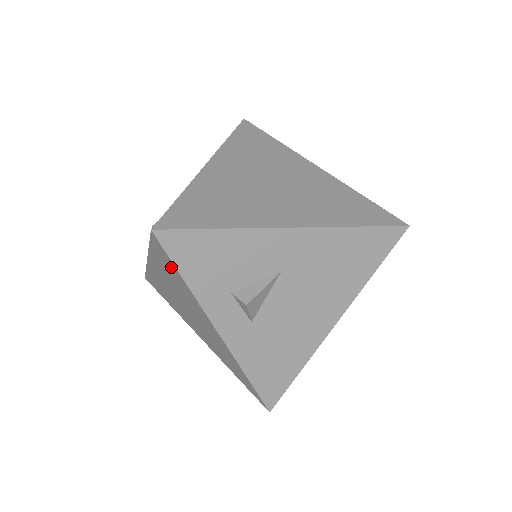
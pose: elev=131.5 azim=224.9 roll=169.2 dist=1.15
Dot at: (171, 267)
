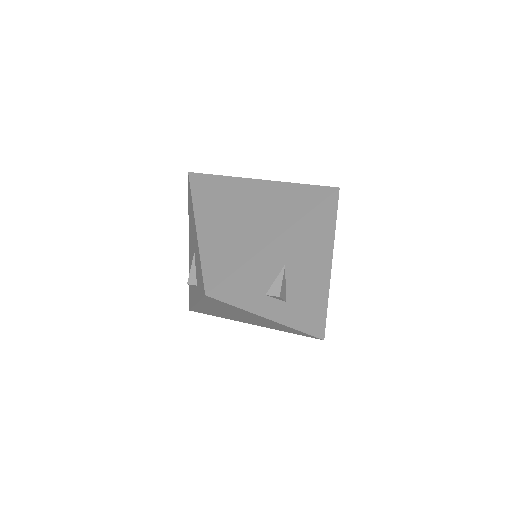
Dot at: (224, 305)
